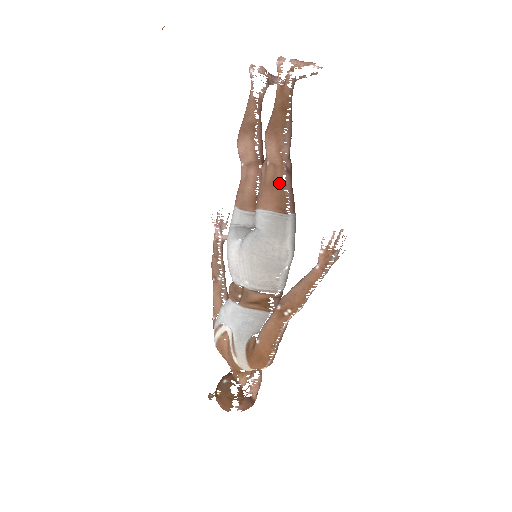
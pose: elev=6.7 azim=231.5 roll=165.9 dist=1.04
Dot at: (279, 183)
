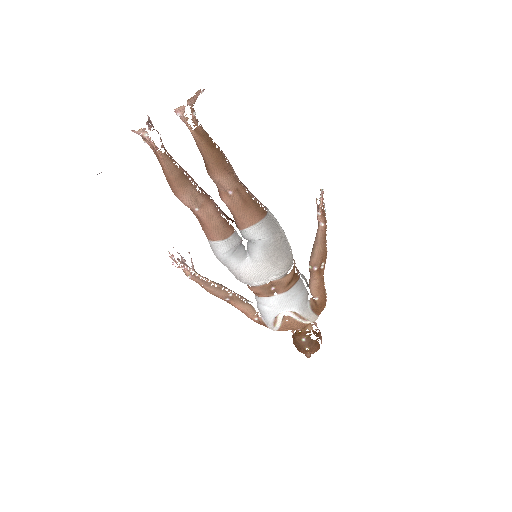
Dot at: (248, 198)
